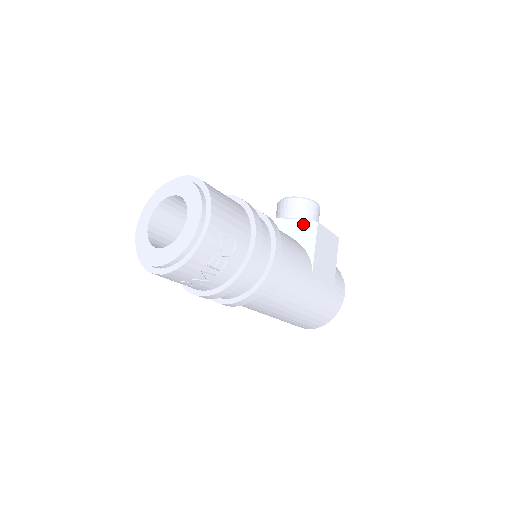
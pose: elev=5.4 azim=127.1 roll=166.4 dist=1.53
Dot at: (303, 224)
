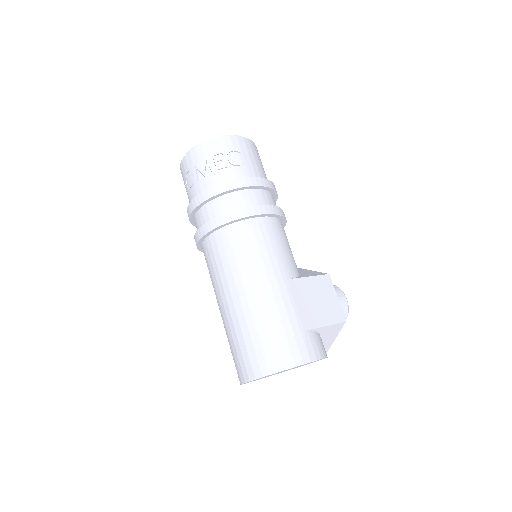
Dot at: (315, 272)
